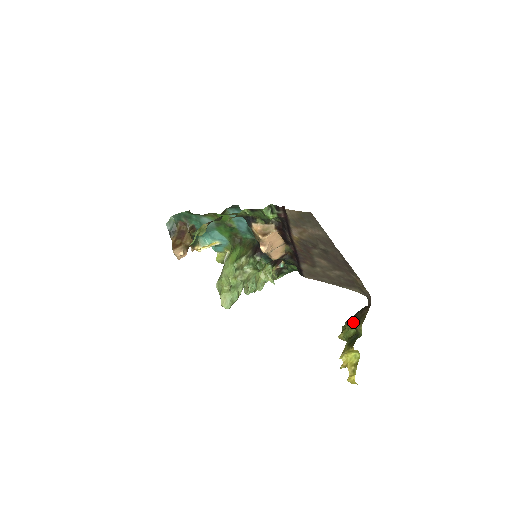
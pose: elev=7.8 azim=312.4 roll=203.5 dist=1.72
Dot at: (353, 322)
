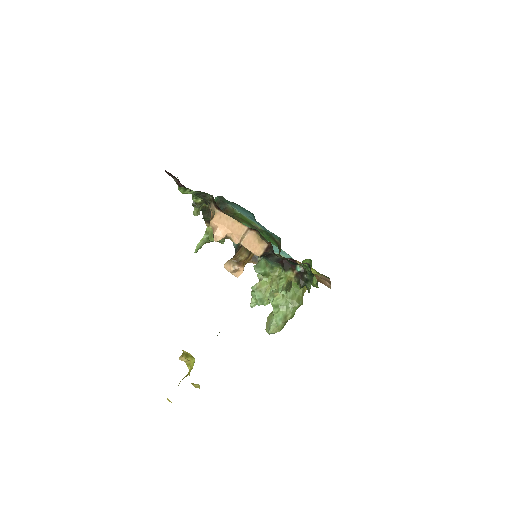
Dot at: occluded
